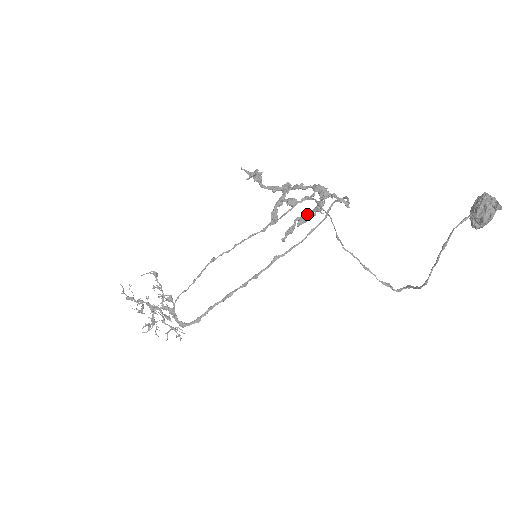
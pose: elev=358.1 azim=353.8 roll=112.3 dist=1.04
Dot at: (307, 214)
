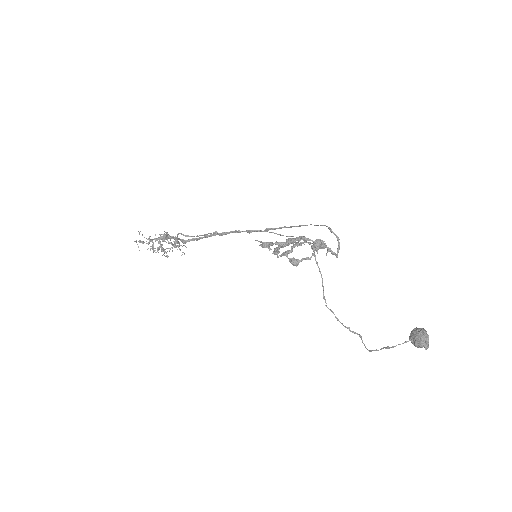
Dot at: (303, 242)
